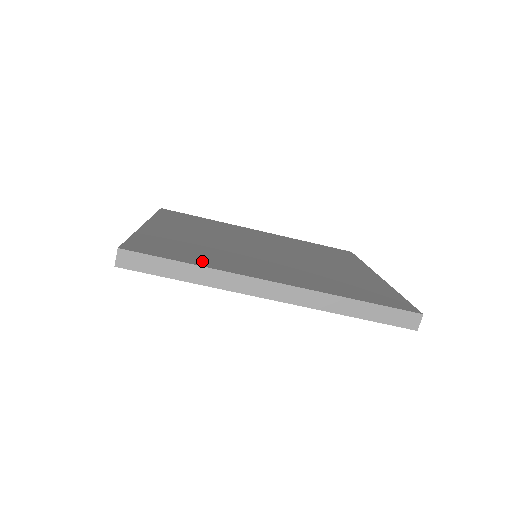
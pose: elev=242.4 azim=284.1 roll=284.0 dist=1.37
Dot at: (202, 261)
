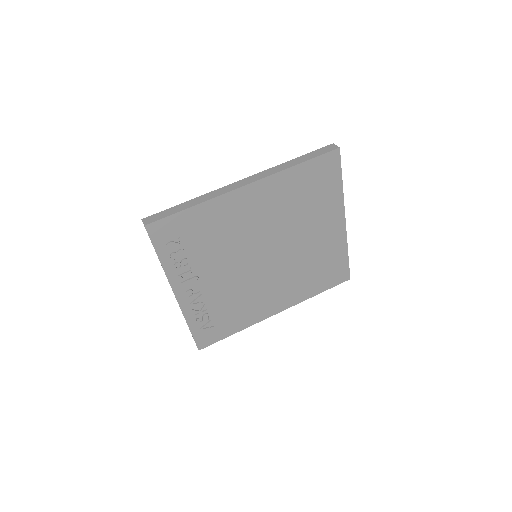
Dot at: occluded
